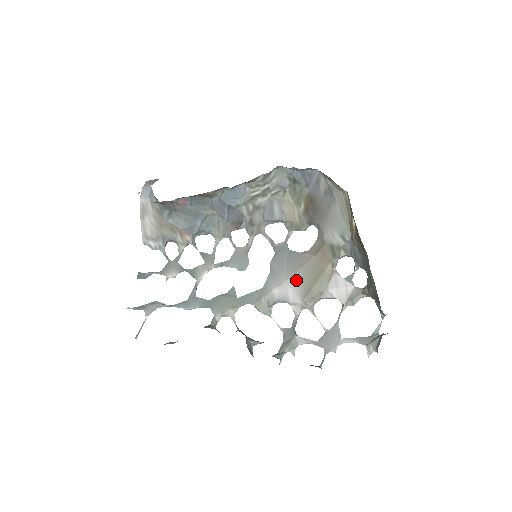
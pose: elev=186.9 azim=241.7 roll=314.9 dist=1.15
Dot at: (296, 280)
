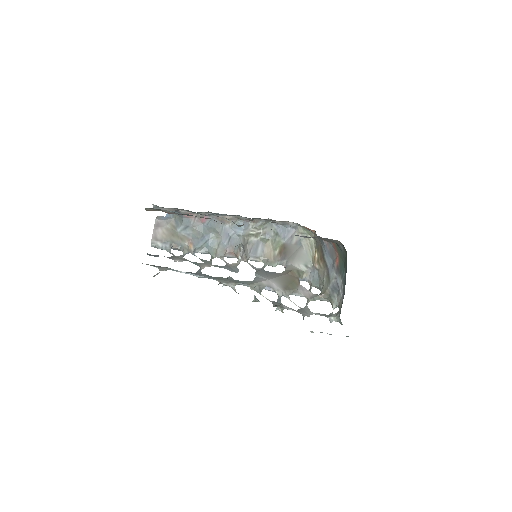
Dot at: (277, 280)
